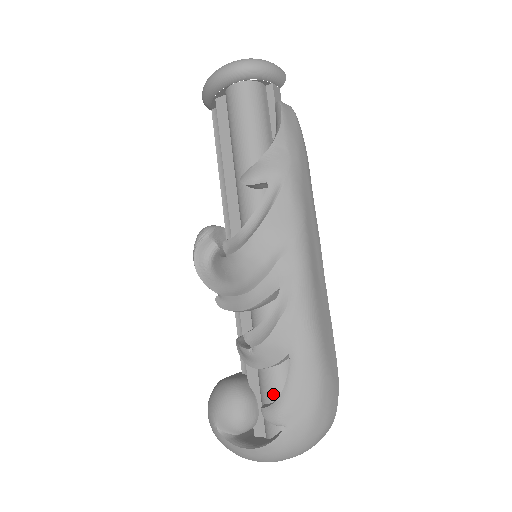
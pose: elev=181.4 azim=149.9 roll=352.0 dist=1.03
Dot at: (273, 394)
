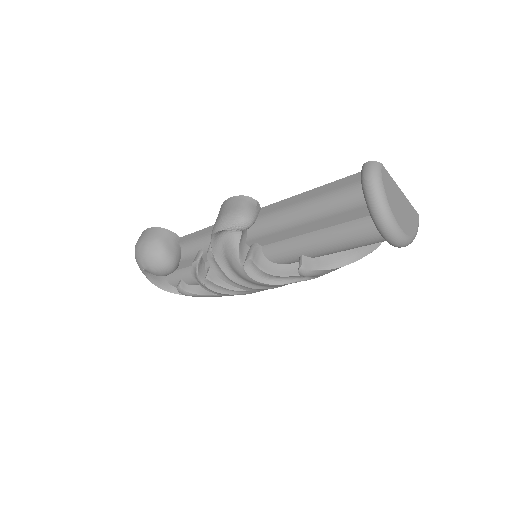
Dot at: (191, 284)
